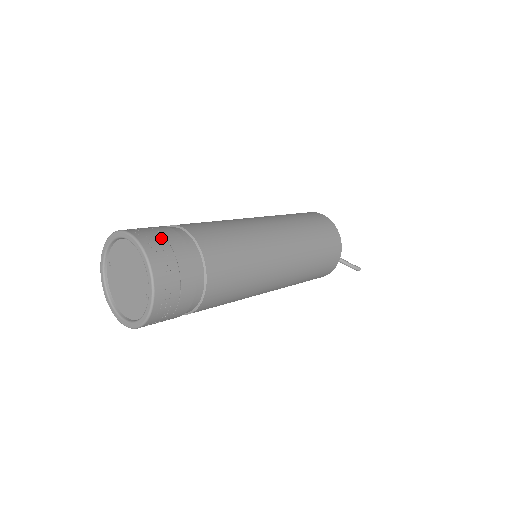
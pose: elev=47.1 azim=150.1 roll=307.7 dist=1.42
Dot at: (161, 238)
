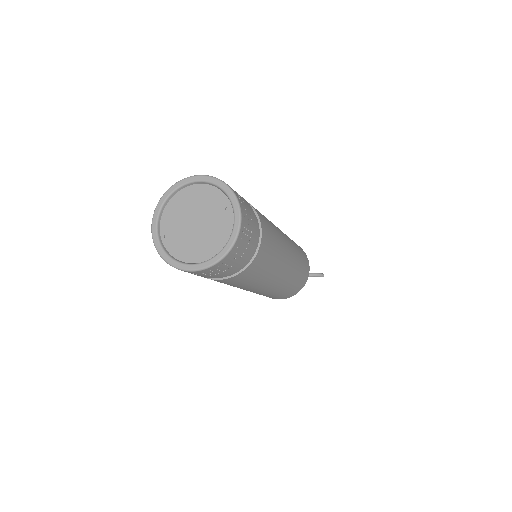
Dot at: occluded
